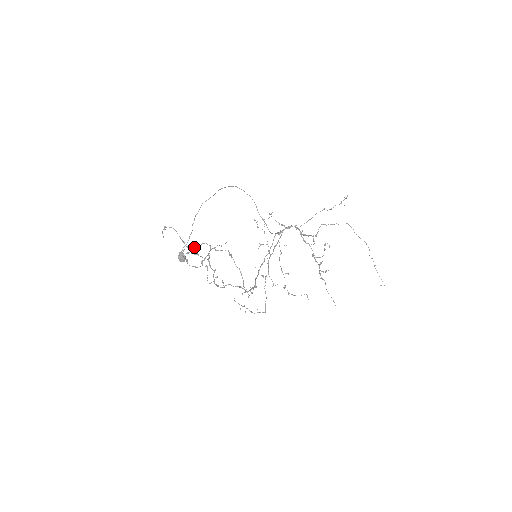
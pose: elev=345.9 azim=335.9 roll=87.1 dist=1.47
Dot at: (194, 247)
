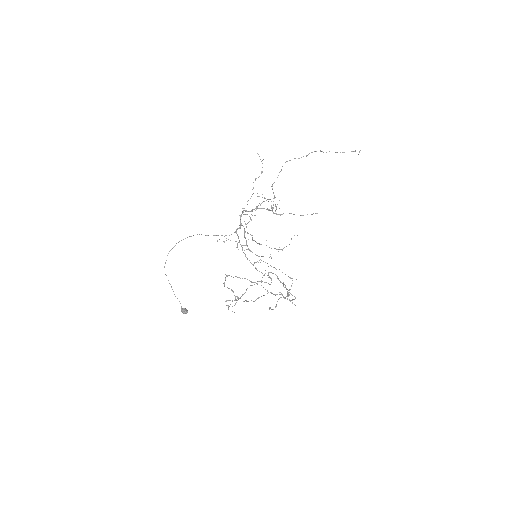
Dot at: occluded
